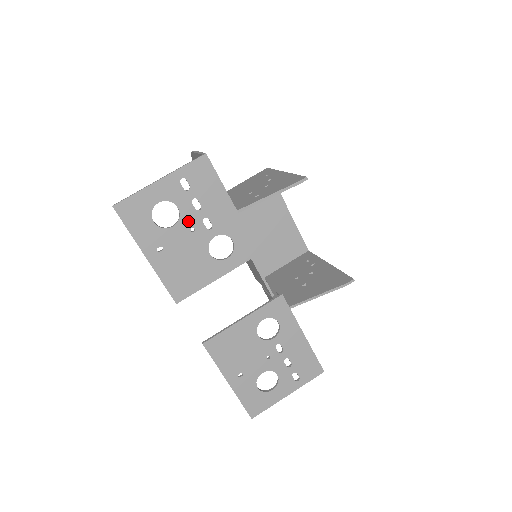
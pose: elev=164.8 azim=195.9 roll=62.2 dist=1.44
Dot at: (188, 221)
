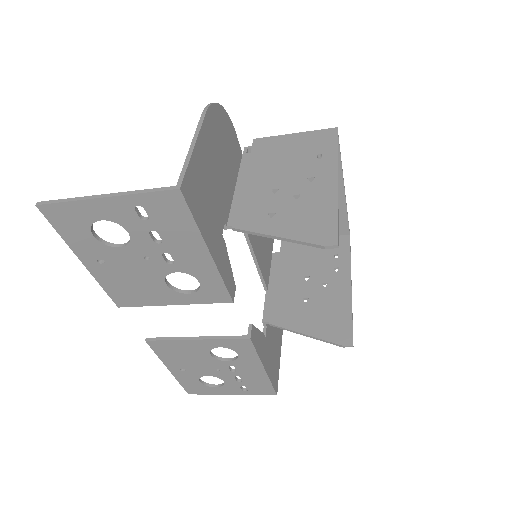
Dot at: (141, 248)
